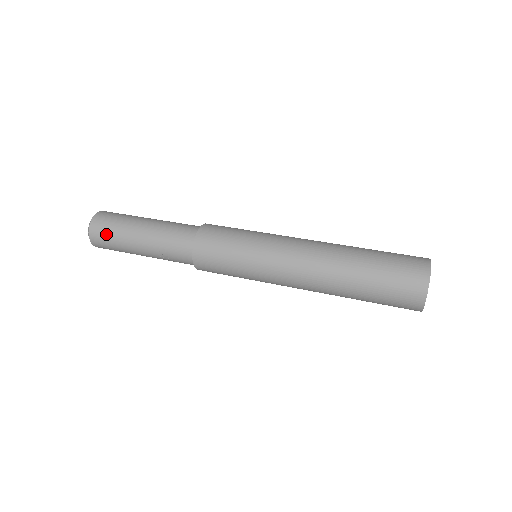
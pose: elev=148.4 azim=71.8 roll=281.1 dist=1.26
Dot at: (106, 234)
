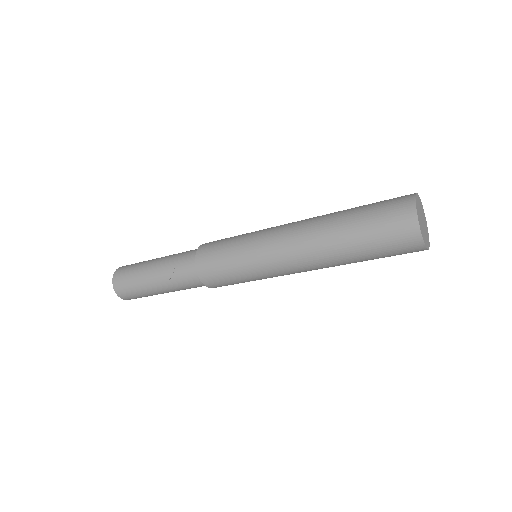
Dot at: (126, 274)
